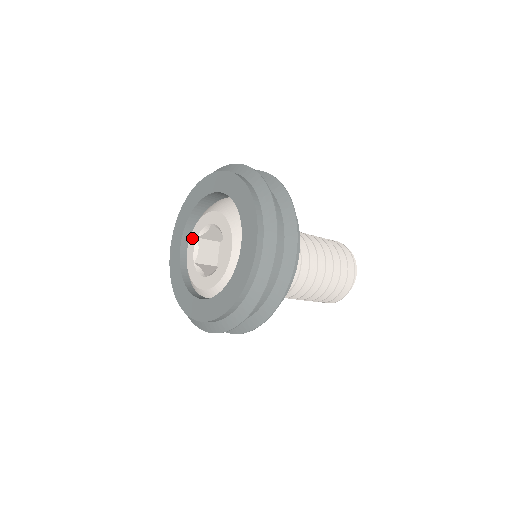
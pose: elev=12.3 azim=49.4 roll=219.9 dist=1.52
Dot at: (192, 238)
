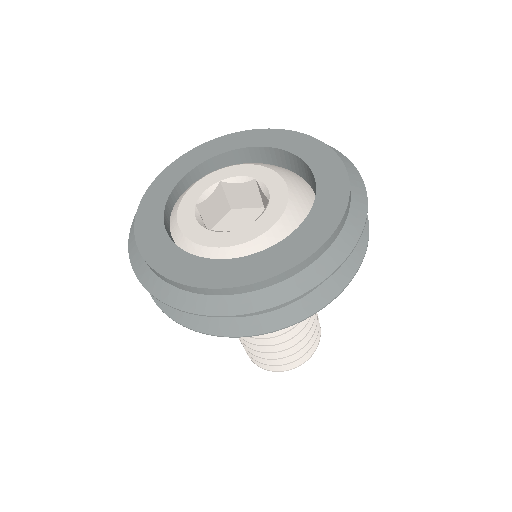
Dot at: (211, 177)
